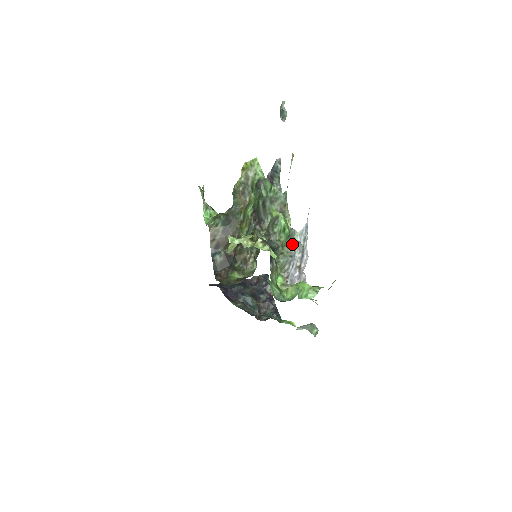
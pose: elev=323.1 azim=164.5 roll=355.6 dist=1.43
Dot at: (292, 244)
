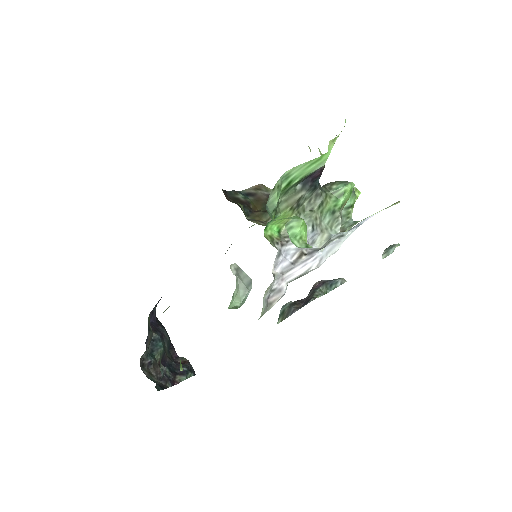
Dot at: (324, 228)
